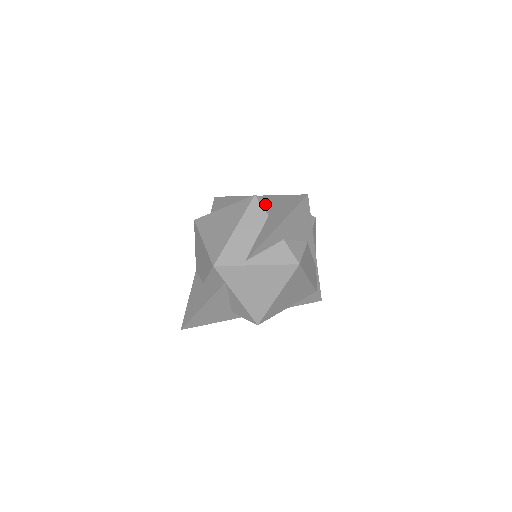
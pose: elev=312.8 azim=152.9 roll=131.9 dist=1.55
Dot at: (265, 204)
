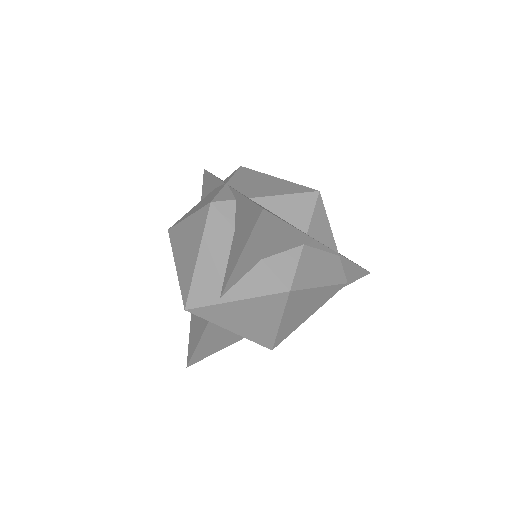
Dot at: (229, 210)
